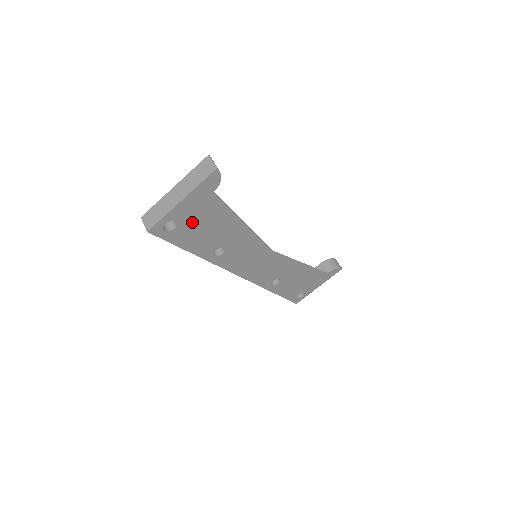
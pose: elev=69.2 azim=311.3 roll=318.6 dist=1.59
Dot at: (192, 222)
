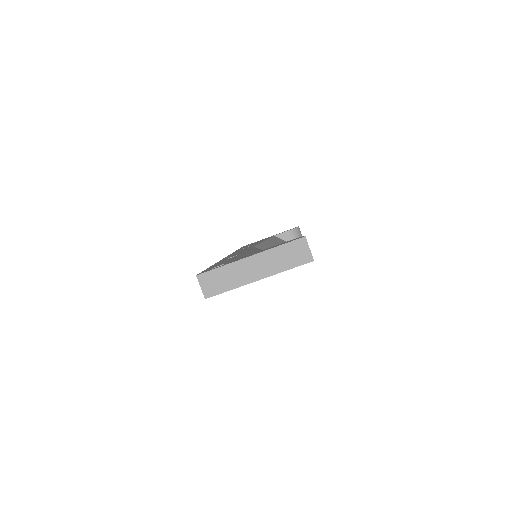
Dot at: occluded
